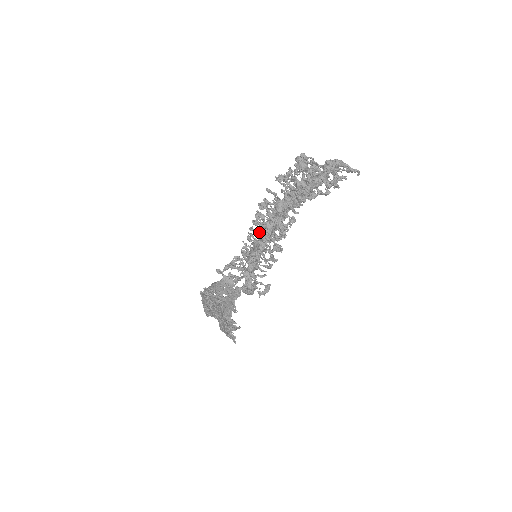
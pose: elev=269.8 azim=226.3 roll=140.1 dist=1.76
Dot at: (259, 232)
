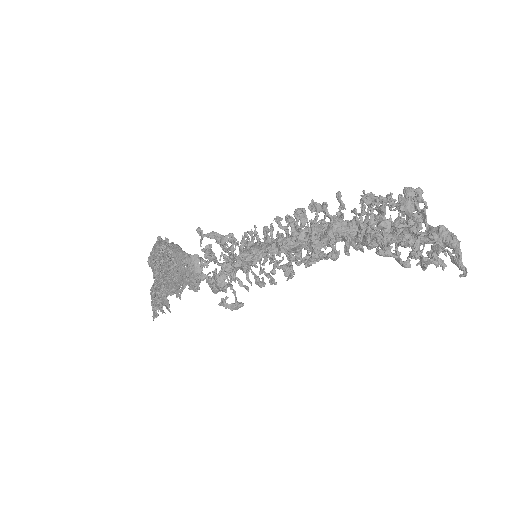
Dot at: occluded
